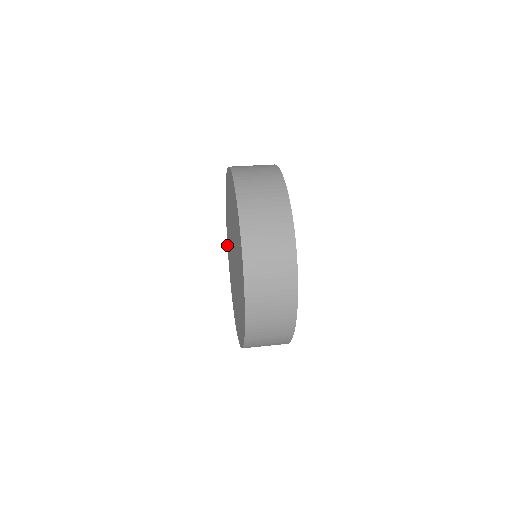
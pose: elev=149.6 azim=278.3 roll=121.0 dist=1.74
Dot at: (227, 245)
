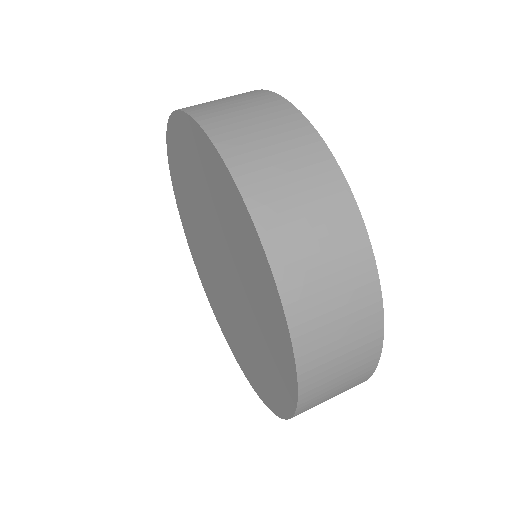
Dot at: occluded
